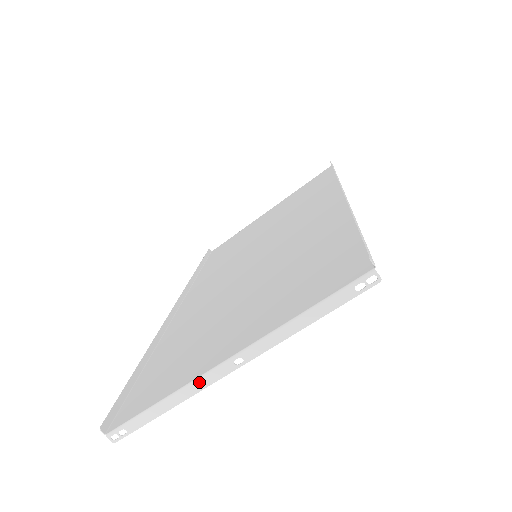
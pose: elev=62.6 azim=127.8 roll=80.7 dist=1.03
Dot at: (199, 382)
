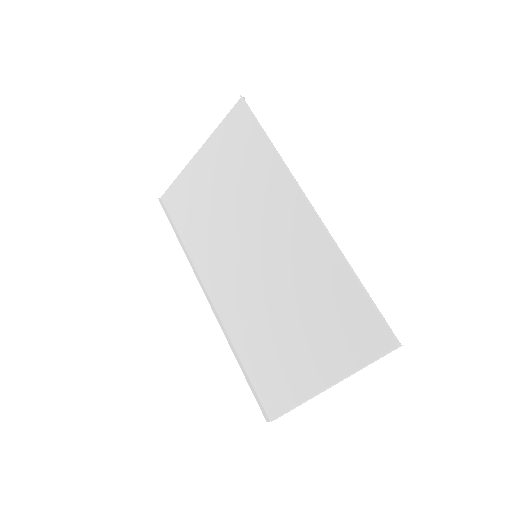
Dot at: occluded
